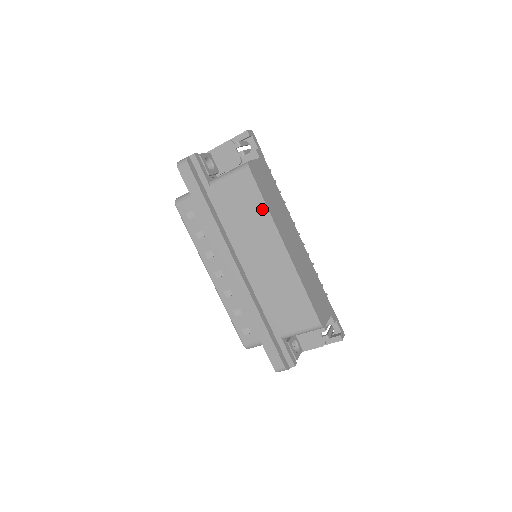
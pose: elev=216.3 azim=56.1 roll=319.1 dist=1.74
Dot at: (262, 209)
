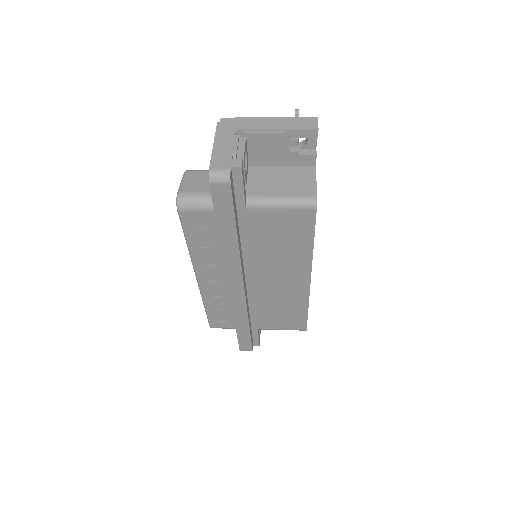
Dot at: (306, 247)
